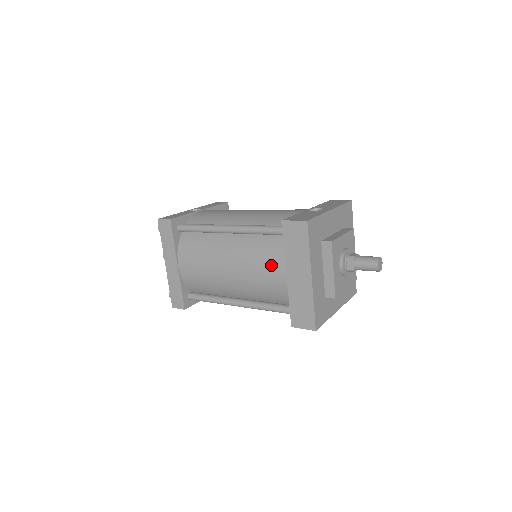
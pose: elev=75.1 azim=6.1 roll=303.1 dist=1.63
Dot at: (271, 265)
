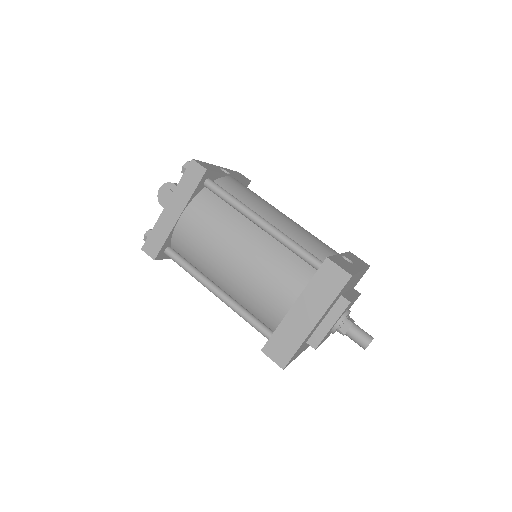
Dot at: (283, 286)
